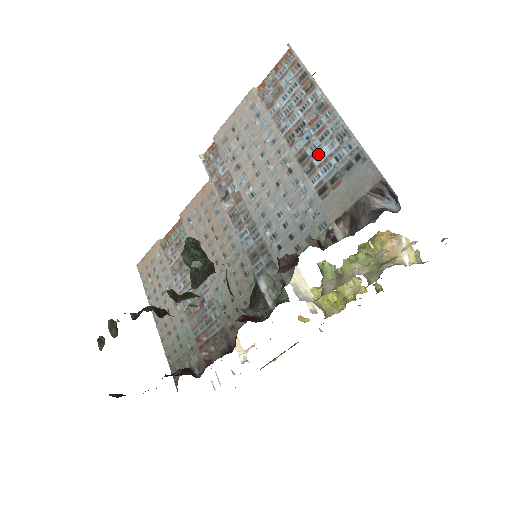
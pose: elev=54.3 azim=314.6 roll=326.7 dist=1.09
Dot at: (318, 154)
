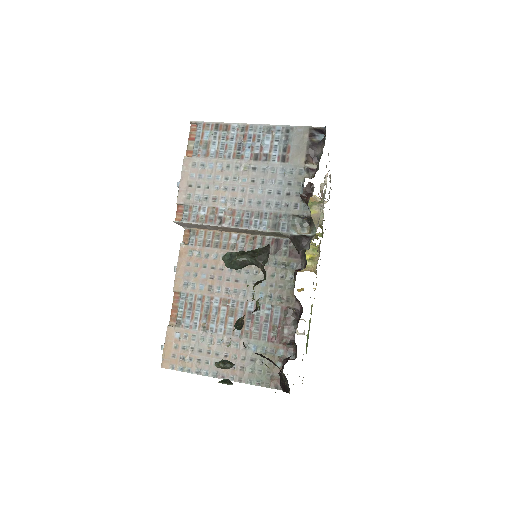
Dot at: (264, 148)
